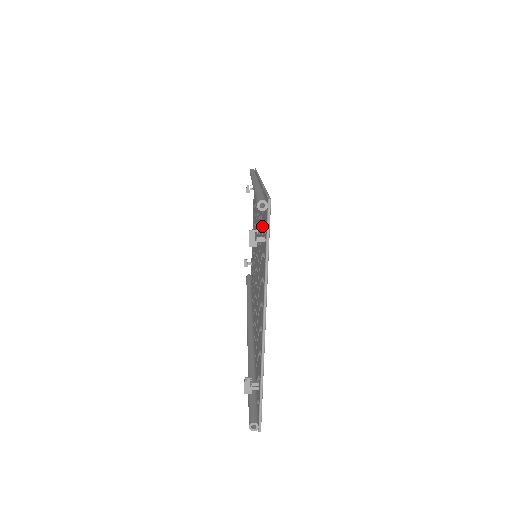
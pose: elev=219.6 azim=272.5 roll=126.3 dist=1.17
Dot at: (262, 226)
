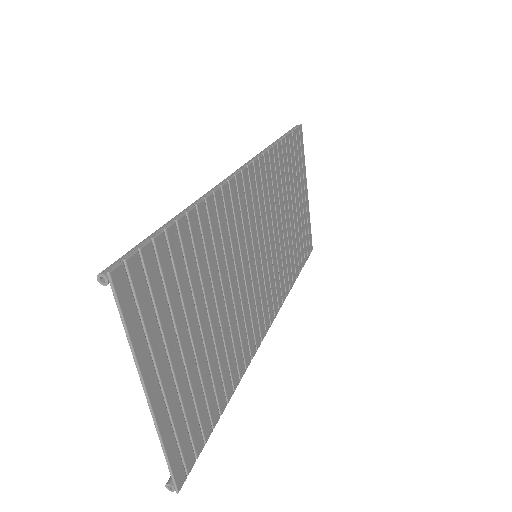
Dot at: (175, 267)
